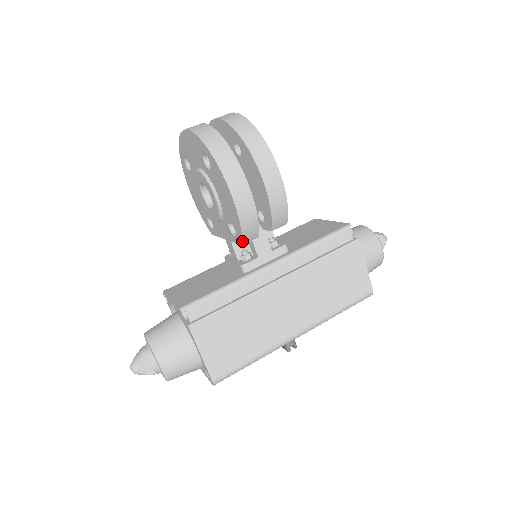
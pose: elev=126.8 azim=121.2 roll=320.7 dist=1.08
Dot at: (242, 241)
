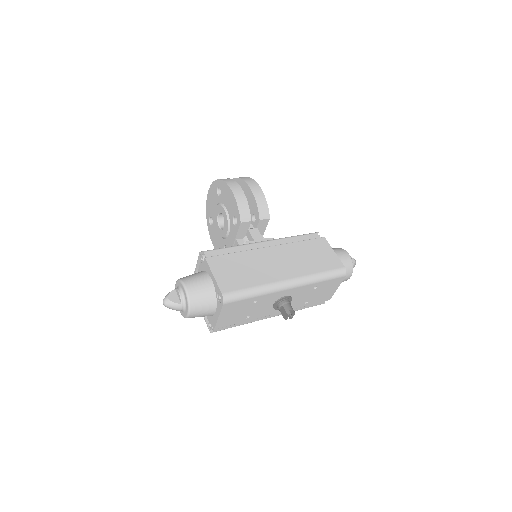
Dot at: (240, 218)
